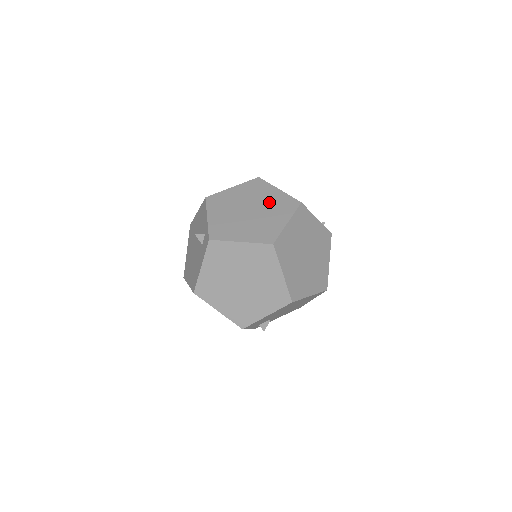
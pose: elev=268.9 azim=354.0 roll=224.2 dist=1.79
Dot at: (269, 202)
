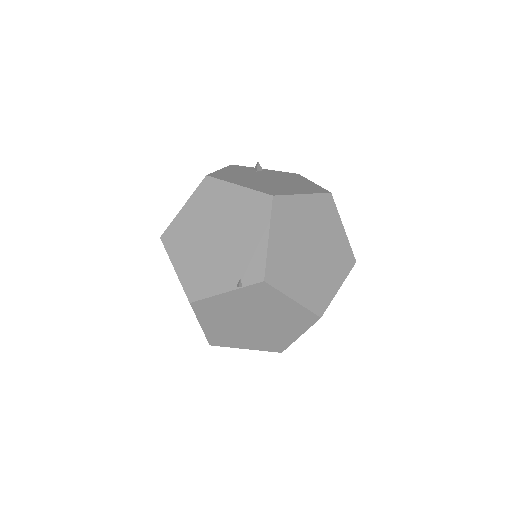
Dot at: occluded
